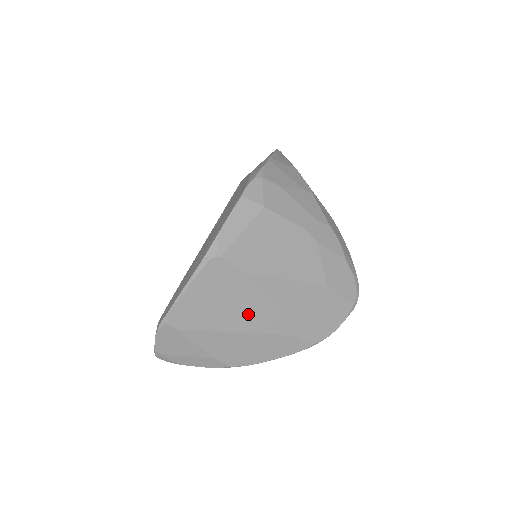
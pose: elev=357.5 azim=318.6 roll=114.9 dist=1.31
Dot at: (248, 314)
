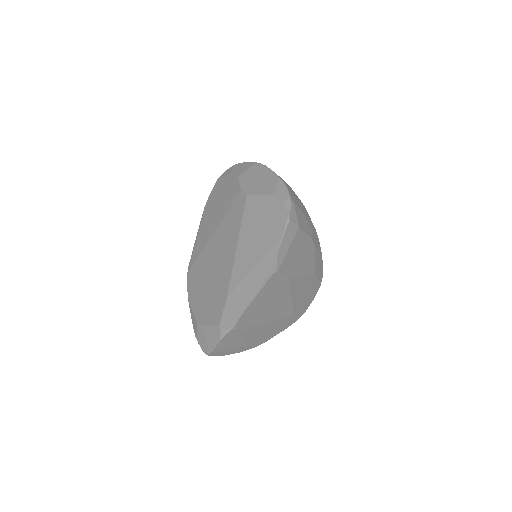
Dot at: (278, 308)
